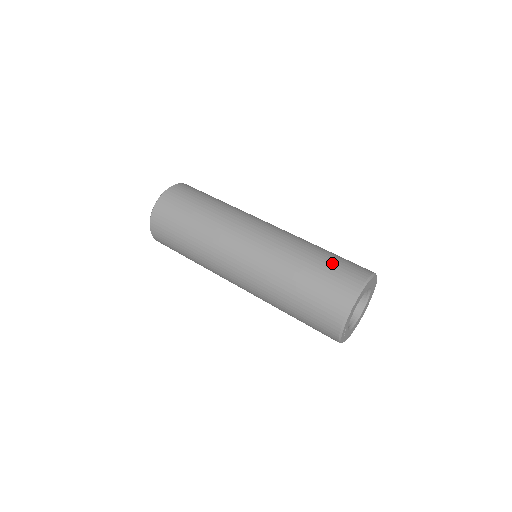
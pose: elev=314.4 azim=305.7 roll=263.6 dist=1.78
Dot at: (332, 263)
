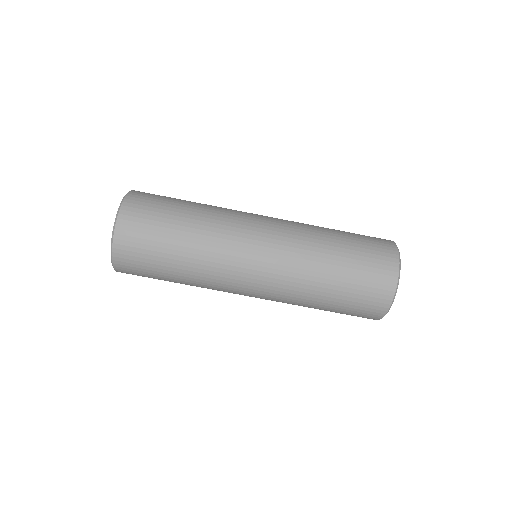
Dot at: (348, 305)
